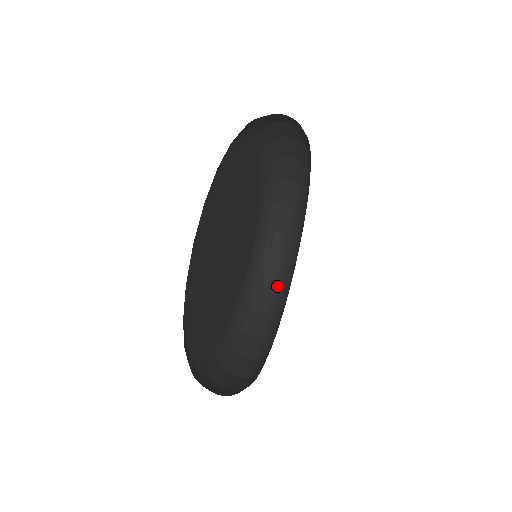
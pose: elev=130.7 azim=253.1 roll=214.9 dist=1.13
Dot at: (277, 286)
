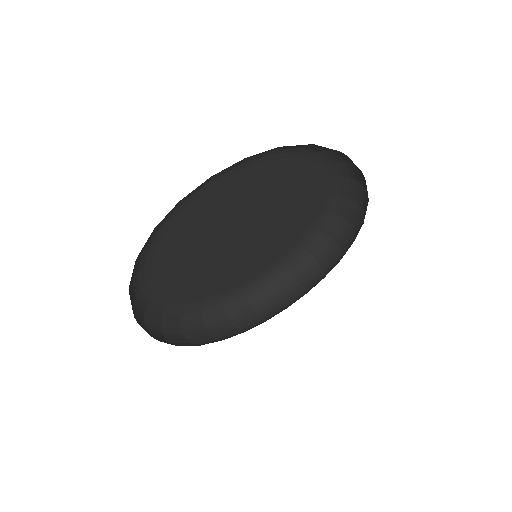
Dot at: (323, 267)
